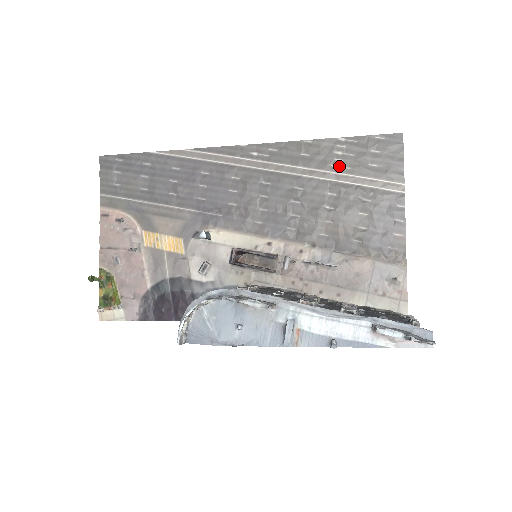
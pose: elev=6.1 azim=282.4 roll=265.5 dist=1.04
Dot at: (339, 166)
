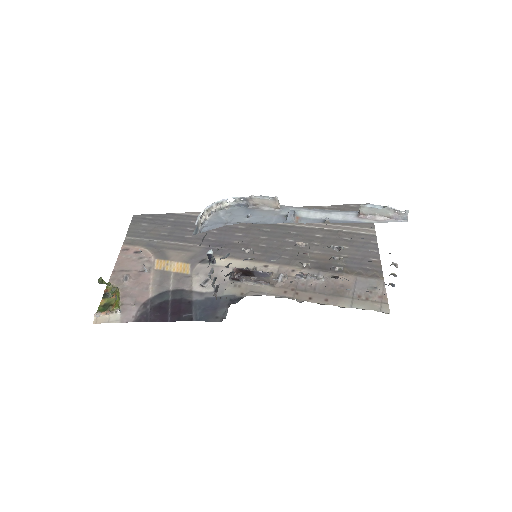
Dot at: occluded
